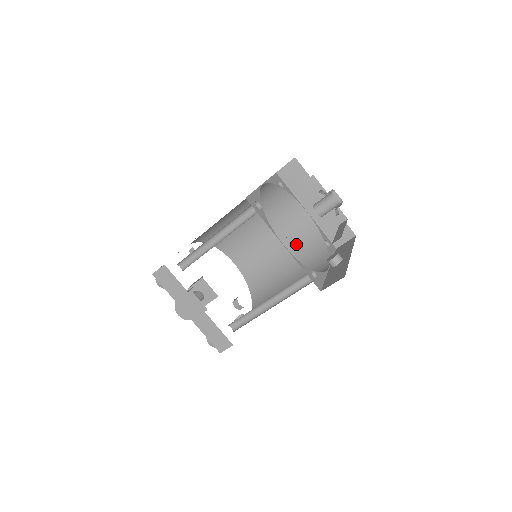
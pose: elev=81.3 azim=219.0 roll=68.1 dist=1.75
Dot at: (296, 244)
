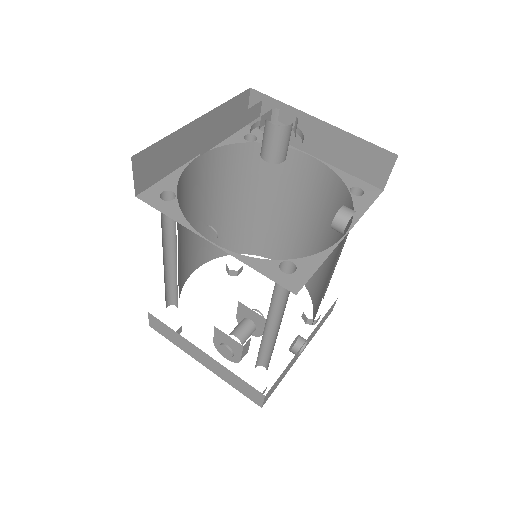
Dot at: (324, 210)
